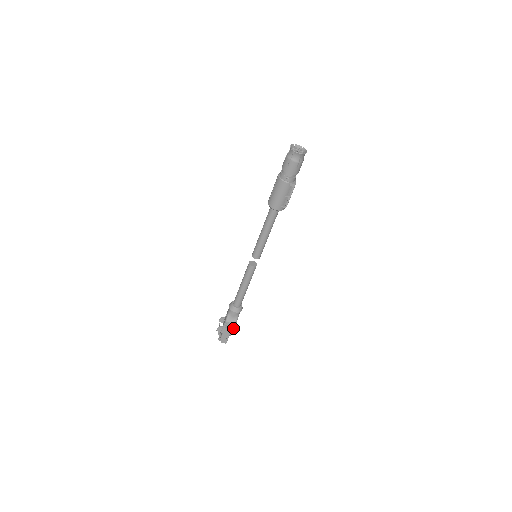
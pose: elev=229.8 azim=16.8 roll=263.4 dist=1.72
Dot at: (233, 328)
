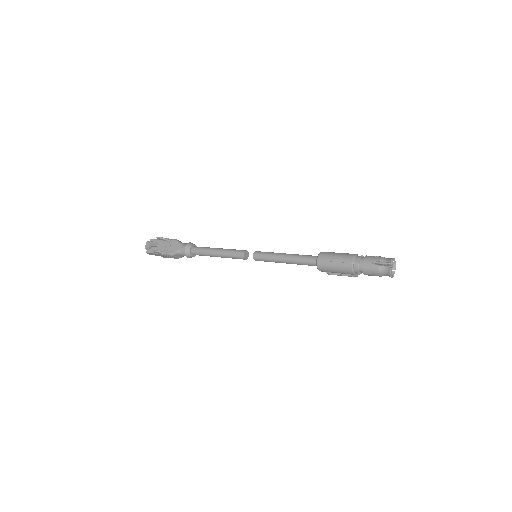
Dot at: occluded
